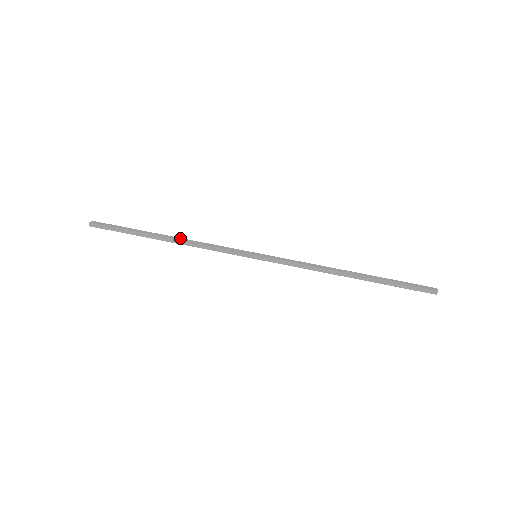
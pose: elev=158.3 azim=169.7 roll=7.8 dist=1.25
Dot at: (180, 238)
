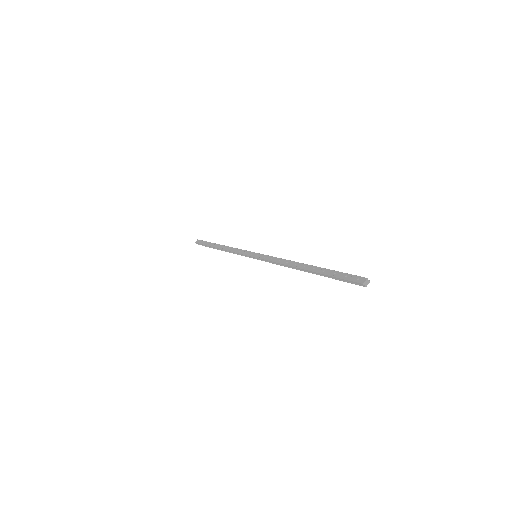
Dot at: (225, 246)
